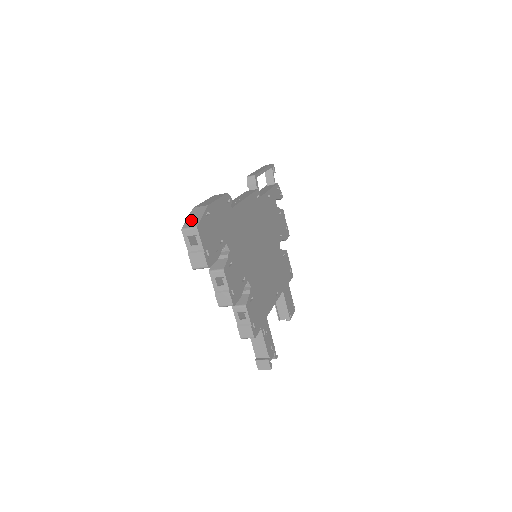
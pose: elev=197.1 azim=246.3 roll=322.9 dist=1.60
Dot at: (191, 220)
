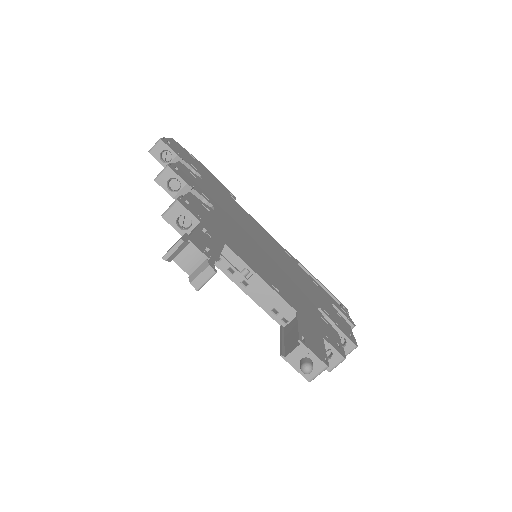
Dot at: occluded
